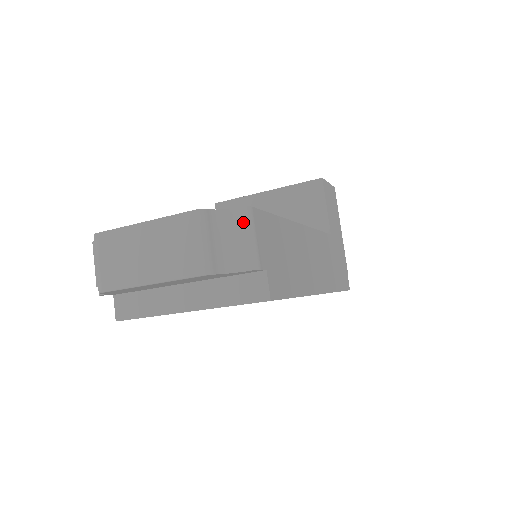
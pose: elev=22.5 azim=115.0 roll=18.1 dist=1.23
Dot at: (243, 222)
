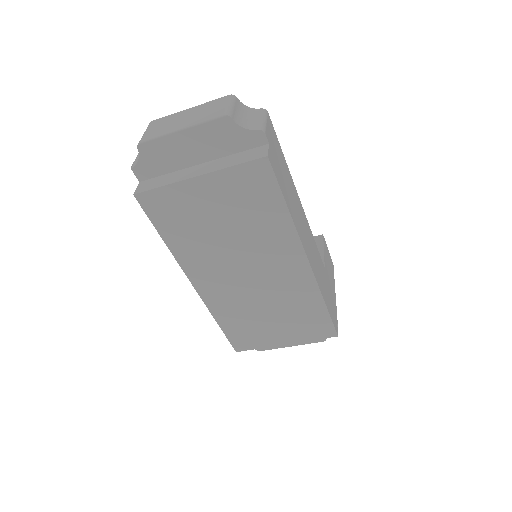
Dot at: (260, 113)
